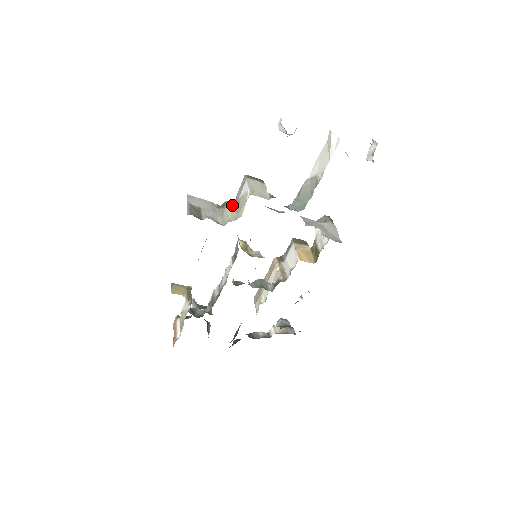
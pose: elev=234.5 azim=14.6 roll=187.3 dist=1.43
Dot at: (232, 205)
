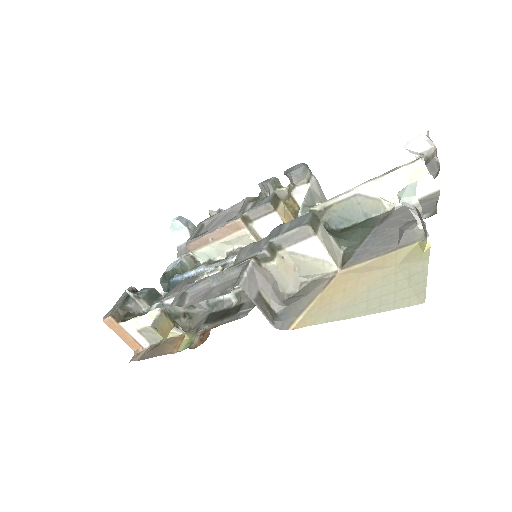
Dot at: (280, 258)
